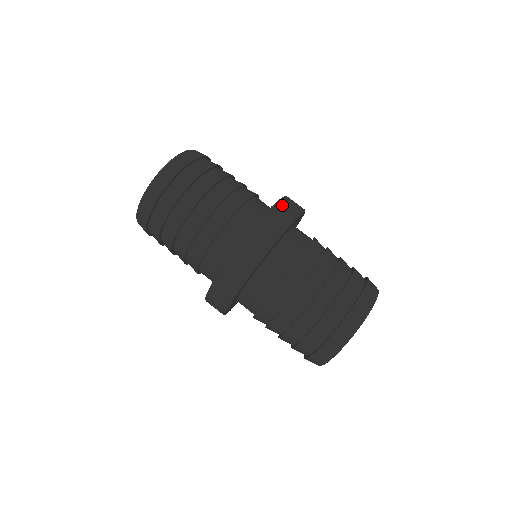
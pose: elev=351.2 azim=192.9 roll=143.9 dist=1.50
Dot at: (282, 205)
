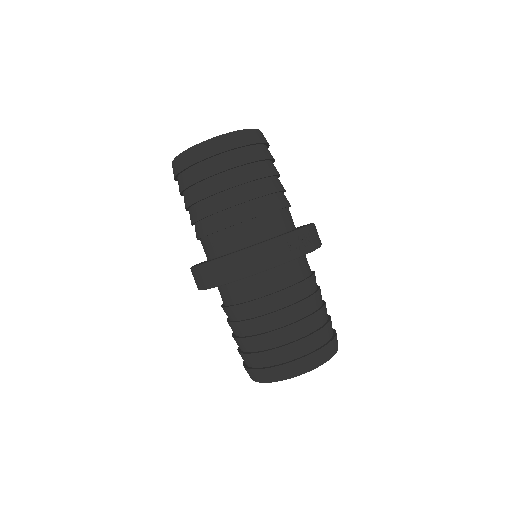
Dot at: occluded
